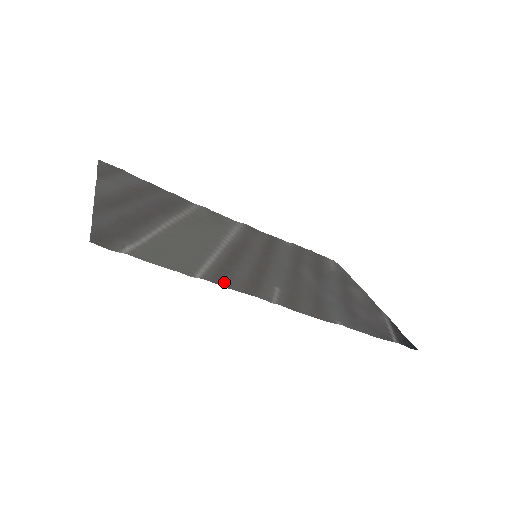
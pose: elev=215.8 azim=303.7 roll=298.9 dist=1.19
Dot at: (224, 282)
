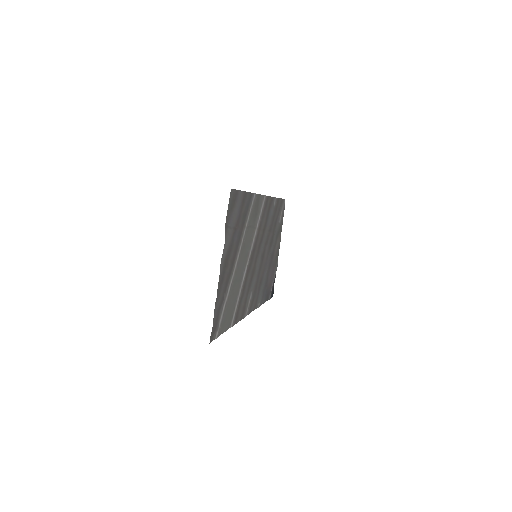
Dot at: (237, 318)
